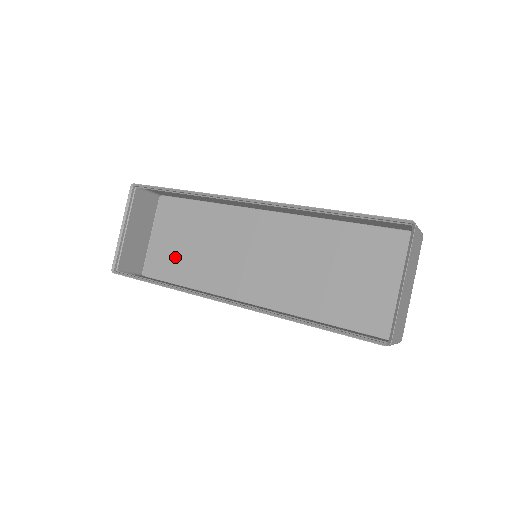
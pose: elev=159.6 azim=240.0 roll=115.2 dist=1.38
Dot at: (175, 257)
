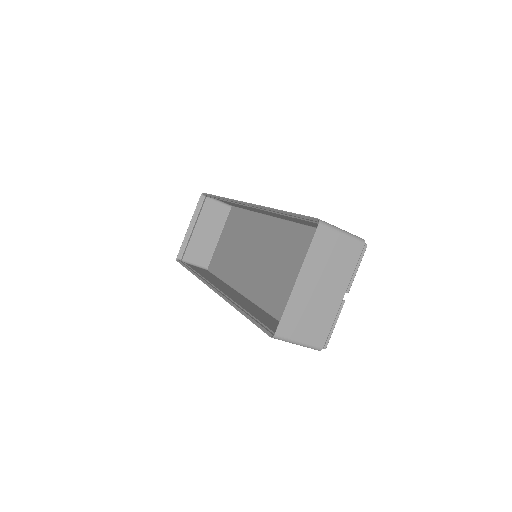
Dot at: (225, 256)
